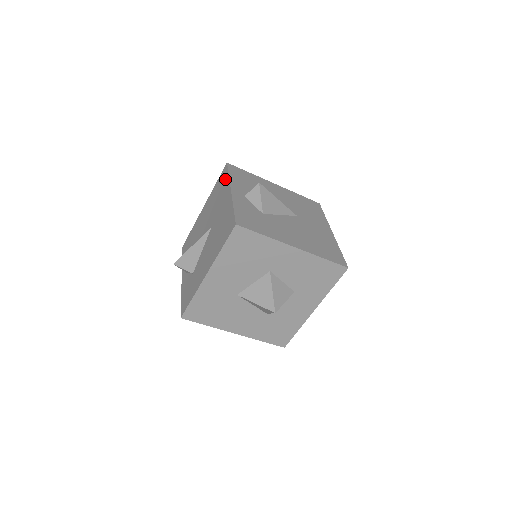
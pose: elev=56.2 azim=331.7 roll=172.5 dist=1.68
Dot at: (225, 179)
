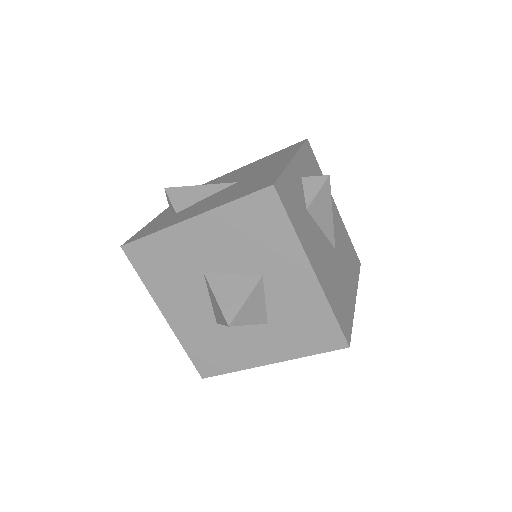
Dot at: (293, 149)
